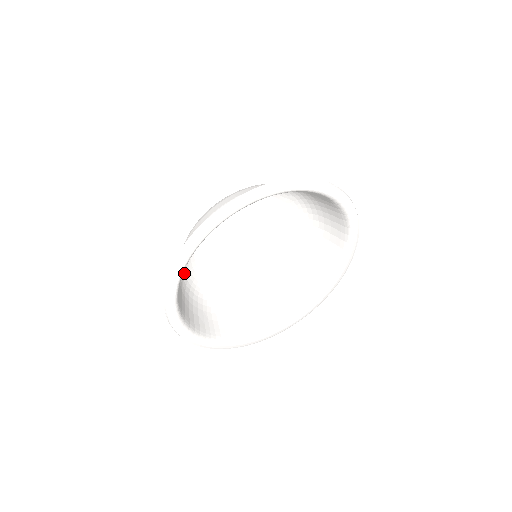
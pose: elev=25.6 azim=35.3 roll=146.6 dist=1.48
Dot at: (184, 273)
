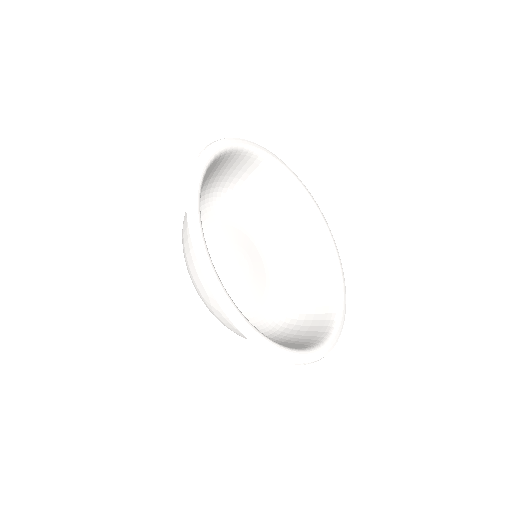
Dot at: occluded
